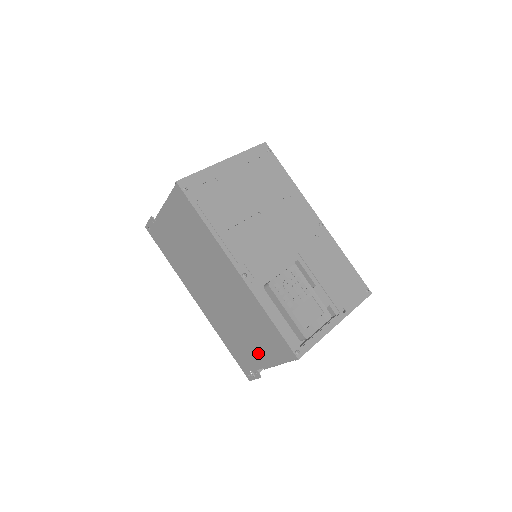
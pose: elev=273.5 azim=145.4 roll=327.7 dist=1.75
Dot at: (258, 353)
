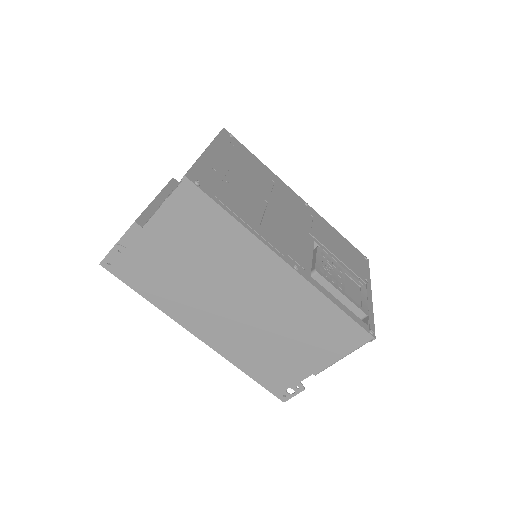
Dot at: (309, 359)
